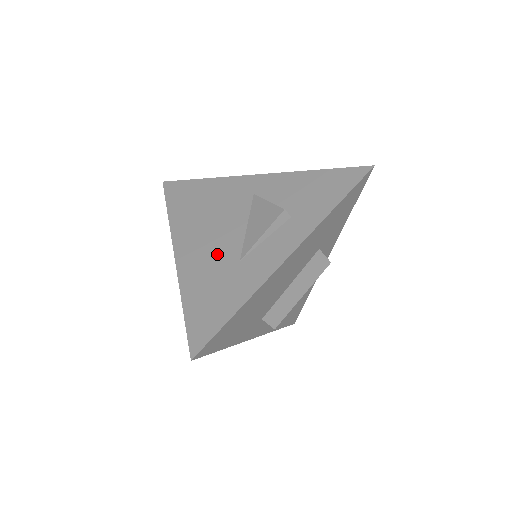
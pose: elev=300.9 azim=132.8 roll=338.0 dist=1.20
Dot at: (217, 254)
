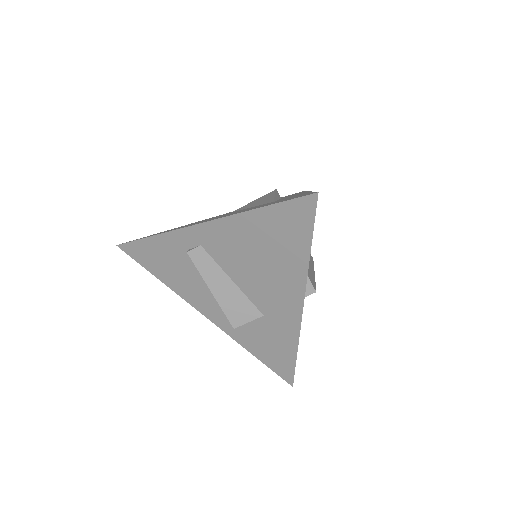
Dot at: occluded
